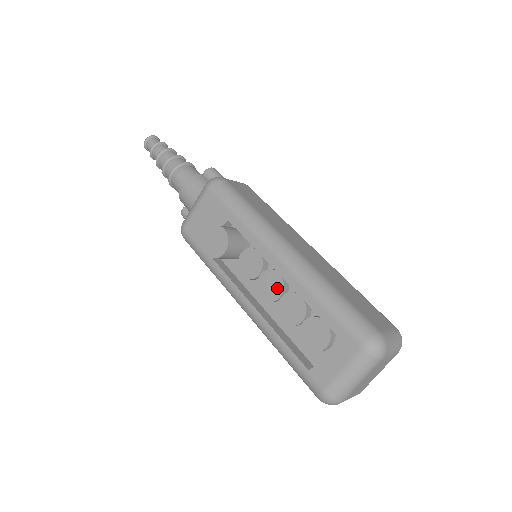
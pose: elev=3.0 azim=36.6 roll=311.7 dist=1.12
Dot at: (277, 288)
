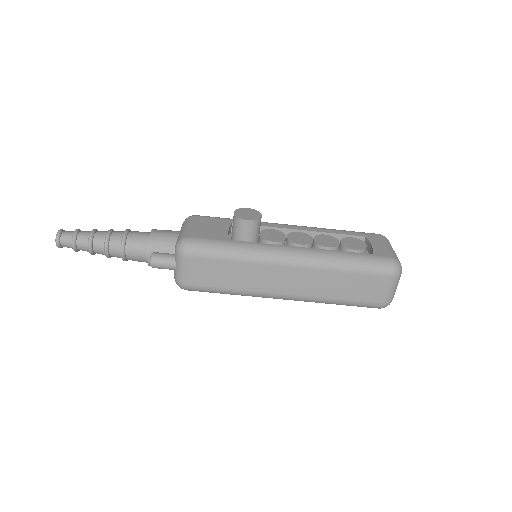
Dot at: (306, 237)
